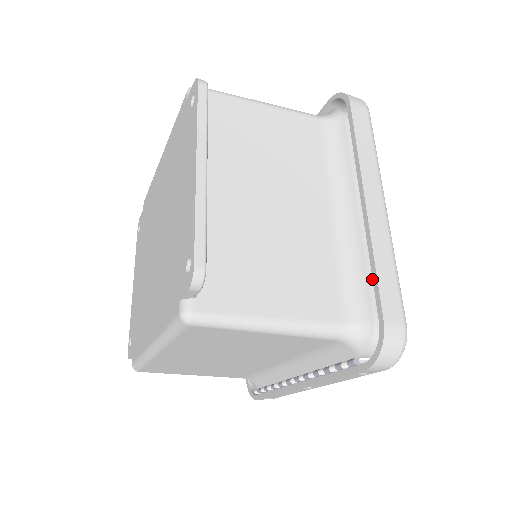
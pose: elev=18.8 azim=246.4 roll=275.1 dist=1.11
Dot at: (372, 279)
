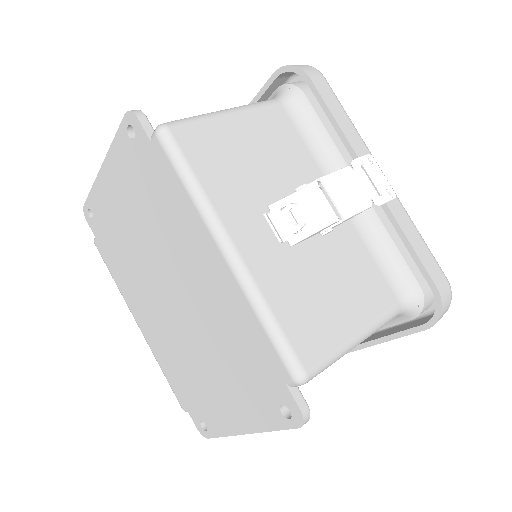
Dot at: occluded
